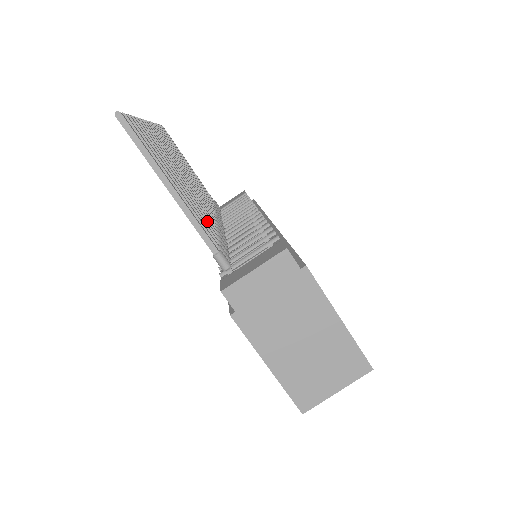
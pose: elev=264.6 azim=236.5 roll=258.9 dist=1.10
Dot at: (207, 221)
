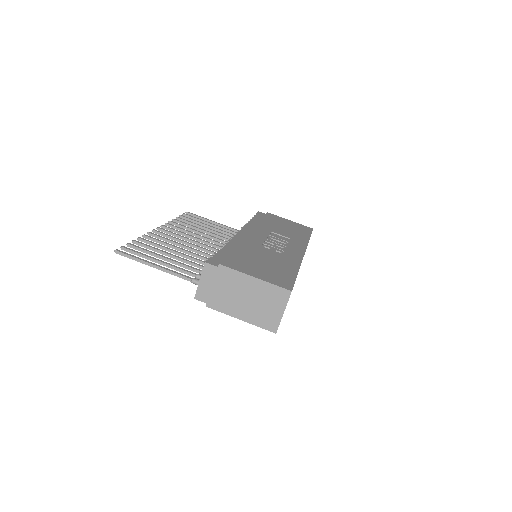
Dot at: (195, 263)
